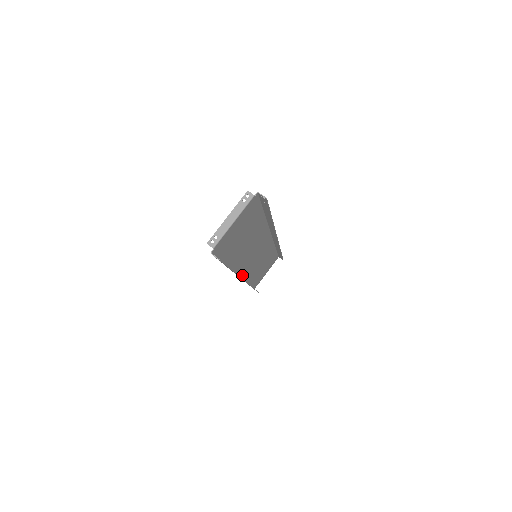
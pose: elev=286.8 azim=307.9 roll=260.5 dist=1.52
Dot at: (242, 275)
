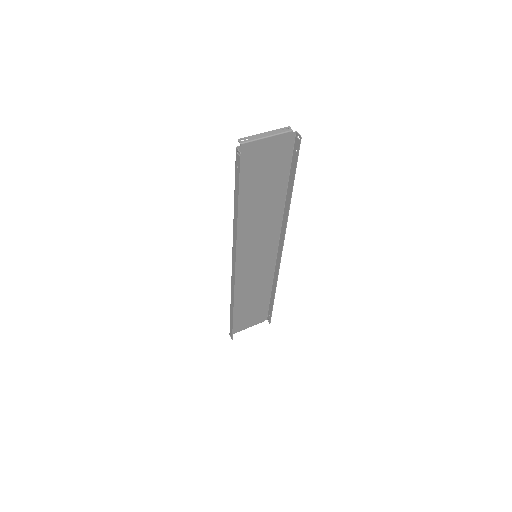
Dot at: occluded
